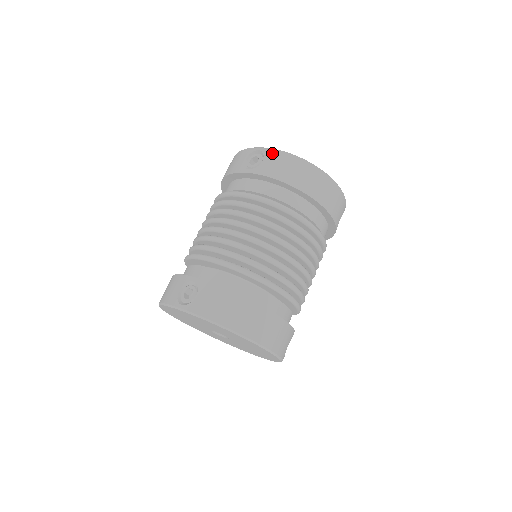
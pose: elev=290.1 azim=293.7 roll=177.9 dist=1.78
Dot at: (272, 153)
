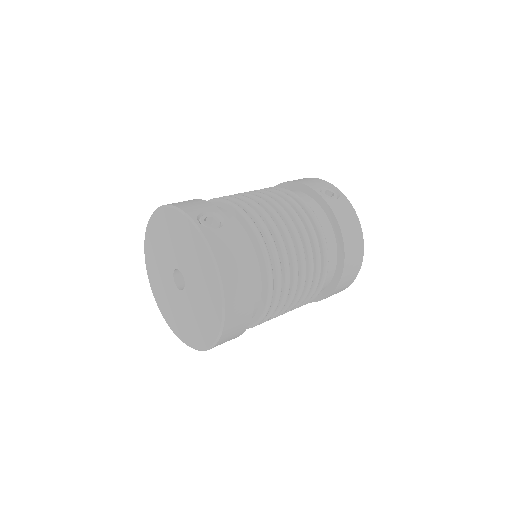
Dot at: (347, 202)
